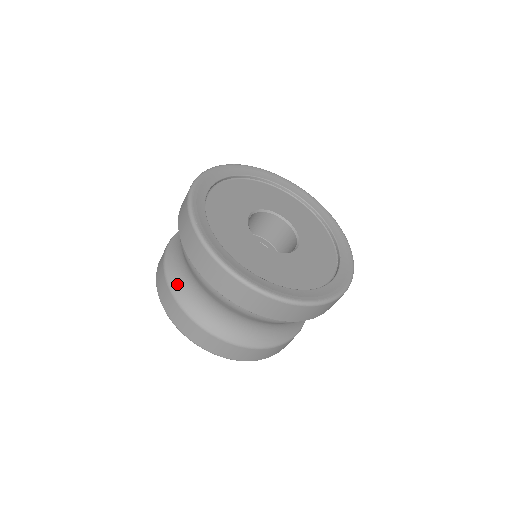
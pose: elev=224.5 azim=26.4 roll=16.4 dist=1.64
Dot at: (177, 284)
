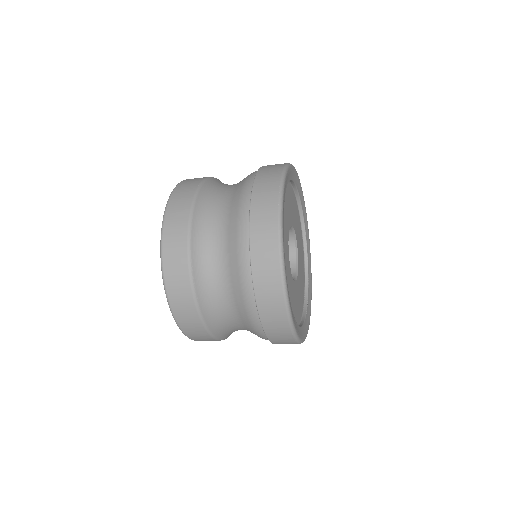
Dot at: (199, 251)
